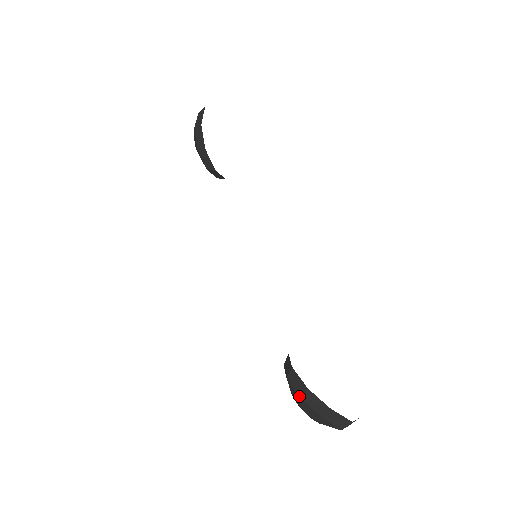
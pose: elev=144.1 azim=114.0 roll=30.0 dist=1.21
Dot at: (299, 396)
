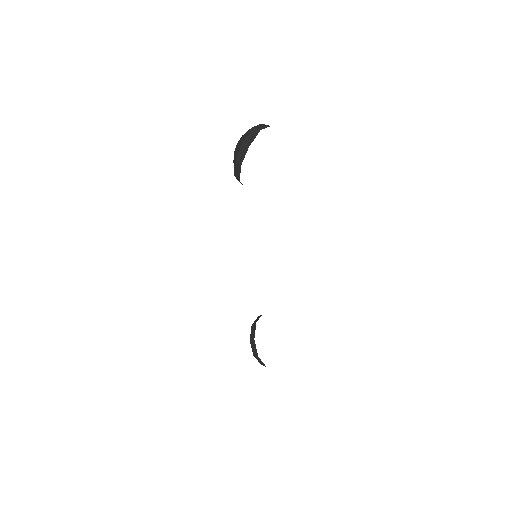
Dot at: (253, 354)
